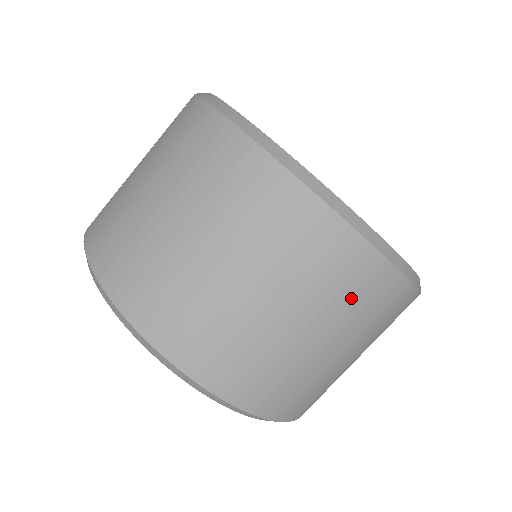
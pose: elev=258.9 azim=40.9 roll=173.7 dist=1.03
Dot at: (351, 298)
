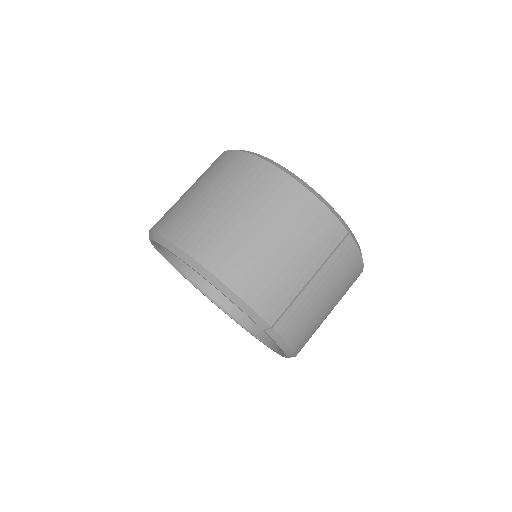
Dot at: (249, 183)
